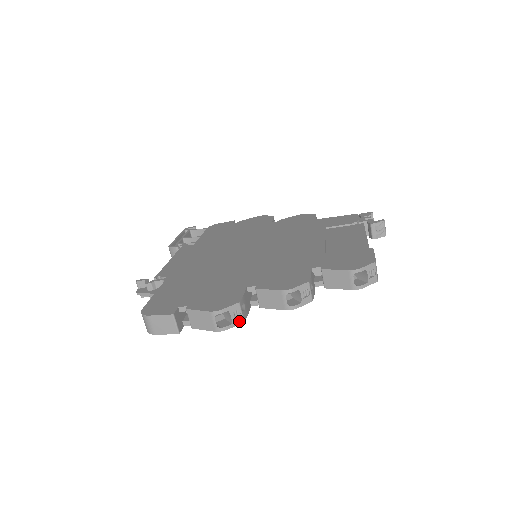
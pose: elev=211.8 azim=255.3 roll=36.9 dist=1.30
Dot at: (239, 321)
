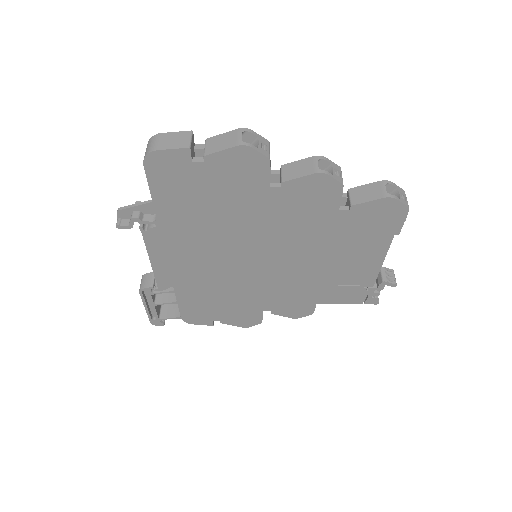
Dot at: (265, 153)
